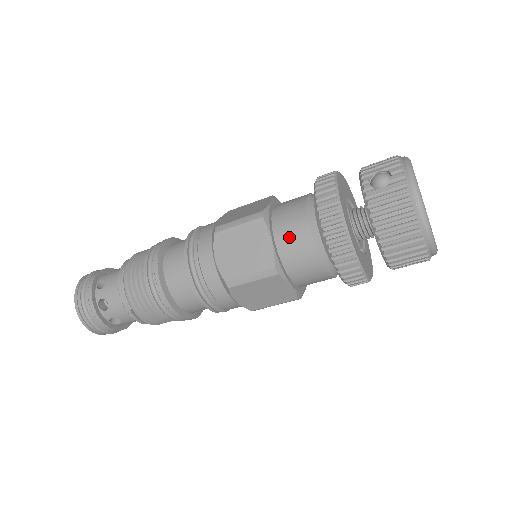
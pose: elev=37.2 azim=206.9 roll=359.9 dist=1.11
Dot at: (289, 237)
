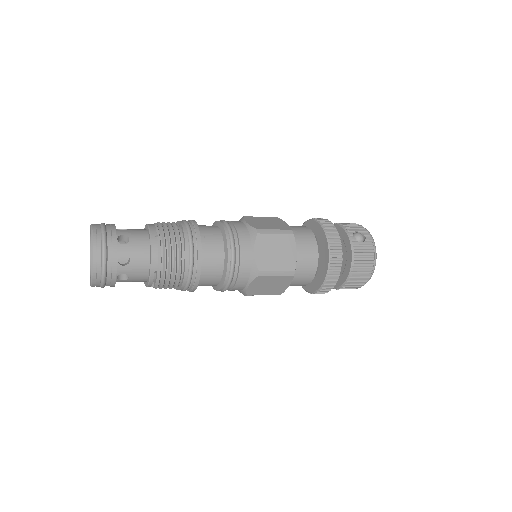
Dot at: (304, 253)
